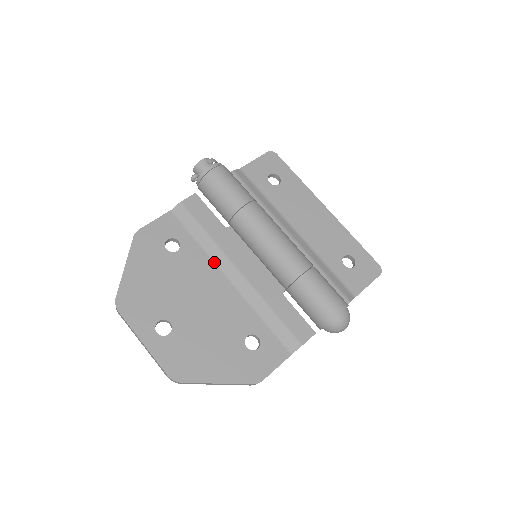
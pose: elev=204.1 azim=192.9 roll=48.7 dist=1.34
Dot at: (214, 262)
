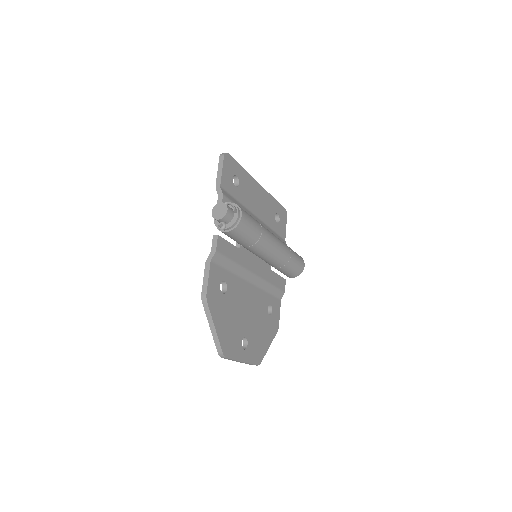
Dot at: (242, 278)
